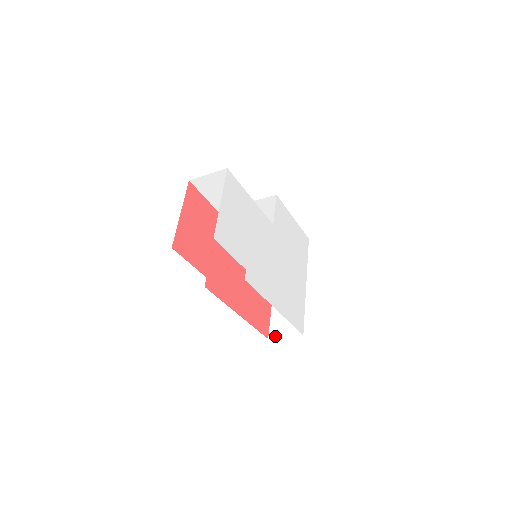
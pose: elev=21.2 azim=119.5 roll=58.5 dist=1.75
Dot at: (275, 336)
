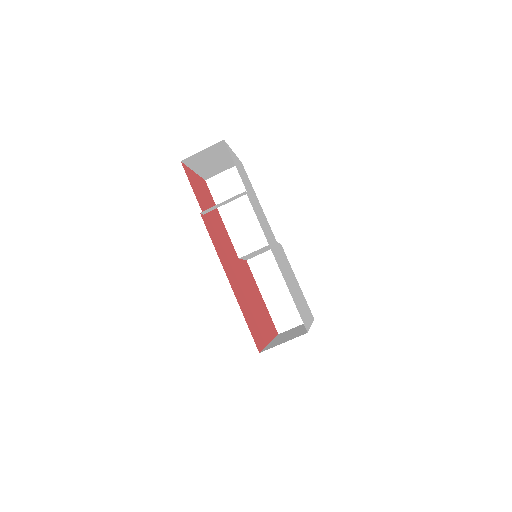
Dot at: (269, 348)
